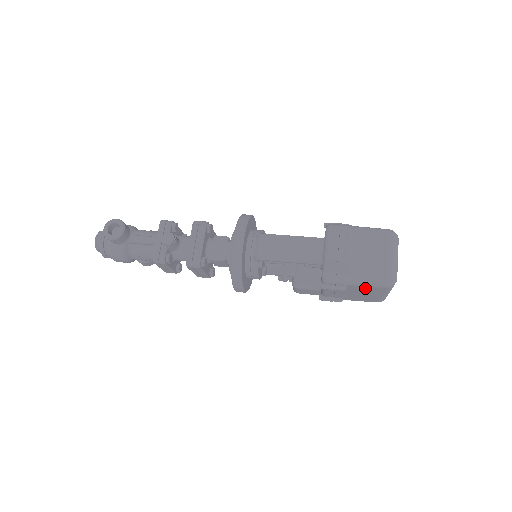
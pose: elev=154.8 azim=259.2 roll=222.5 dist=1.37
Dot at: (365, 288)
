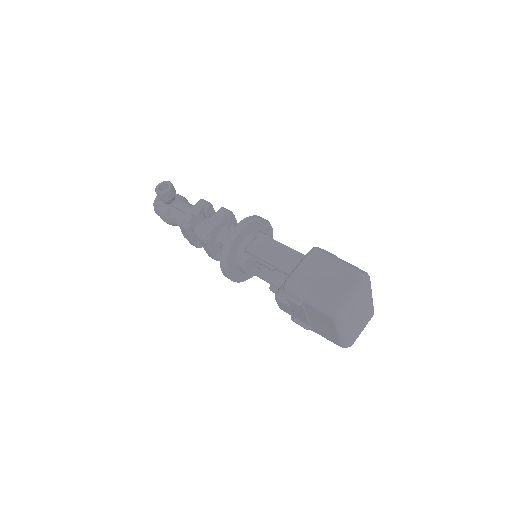
Dot at: (317, 312)
